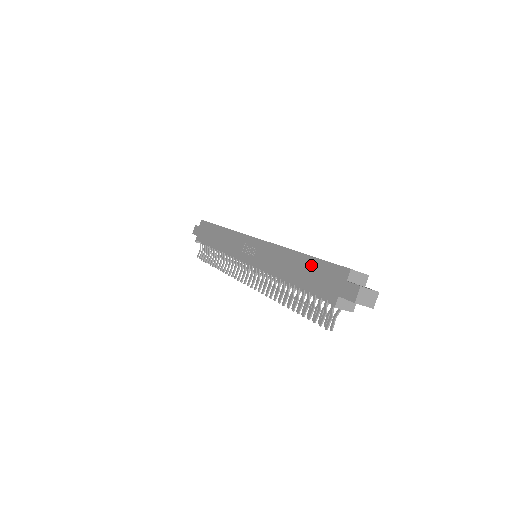
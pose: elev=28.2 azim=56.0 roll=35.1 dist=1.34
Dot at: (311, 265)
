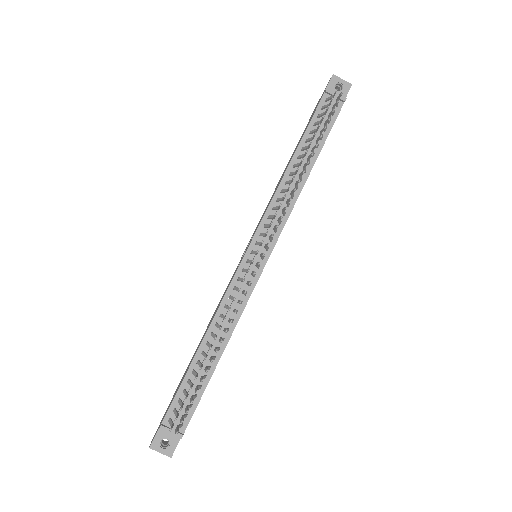
Dot at: occluded
